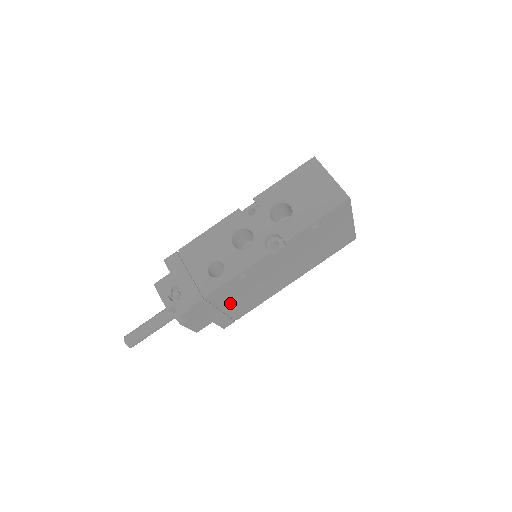
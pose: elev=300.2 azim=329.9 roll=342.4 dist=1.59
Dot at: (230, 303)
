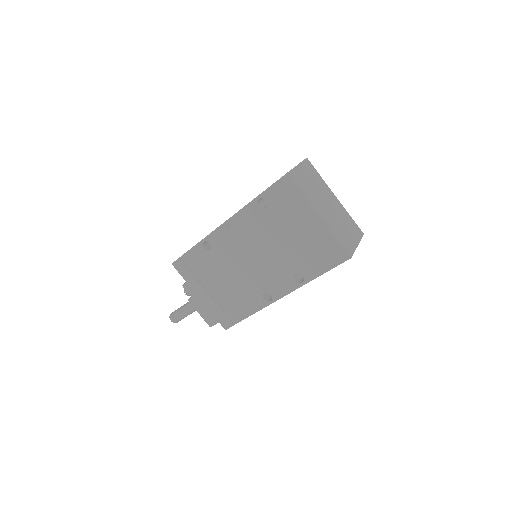
Dot at: (213, 285)
